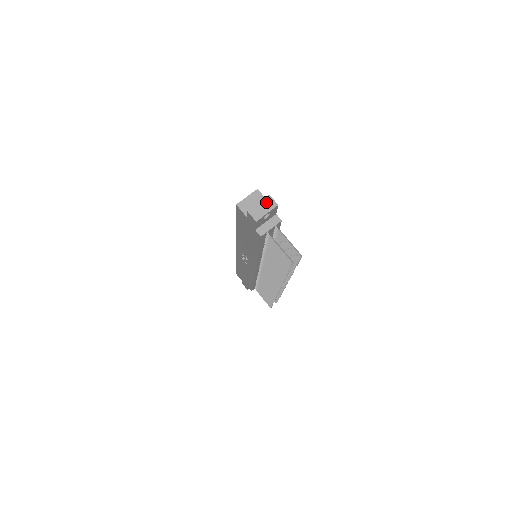
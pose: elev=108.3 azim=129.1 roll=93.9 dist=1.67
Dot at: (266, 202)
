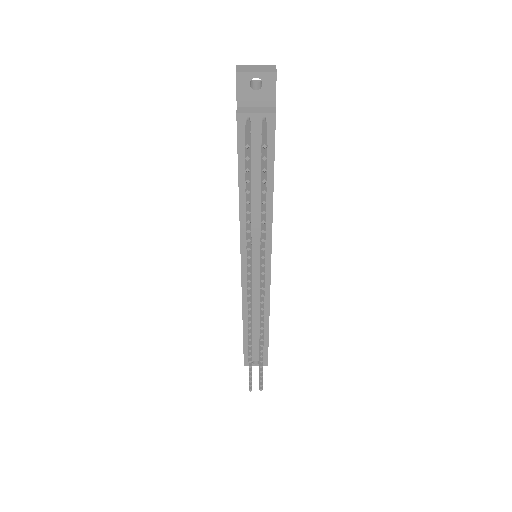
Dot at: (265, 67)
